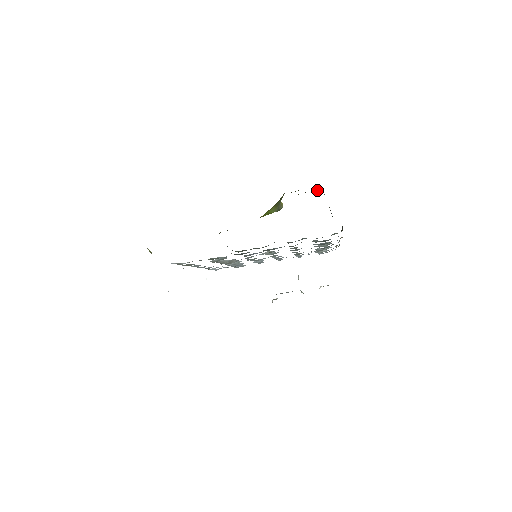
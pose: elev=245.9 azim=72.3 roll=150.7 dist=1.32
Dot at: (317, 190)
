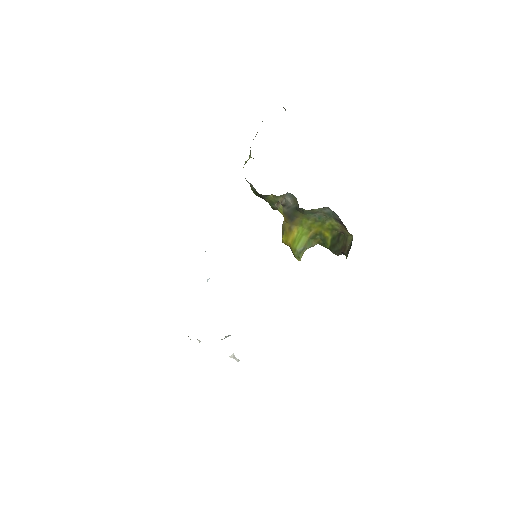
Dot at: (339, 254)
